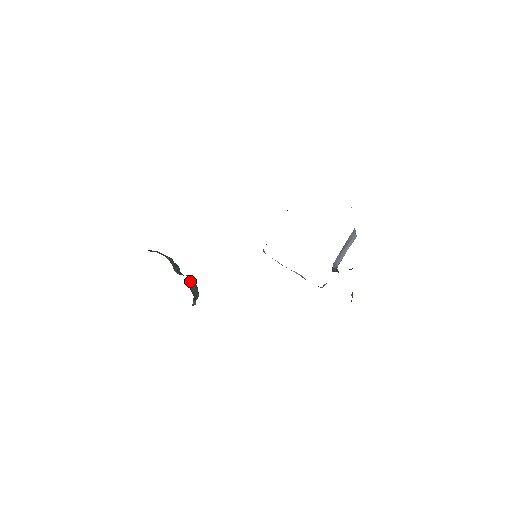
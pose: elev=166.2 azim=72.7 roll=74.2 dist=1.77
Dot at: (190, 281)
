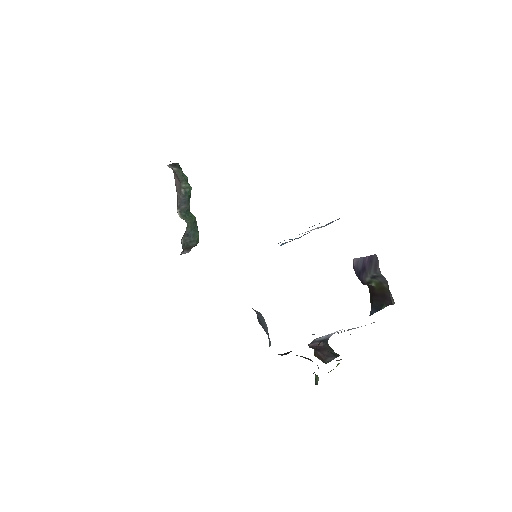
Dot at: (189, 229)
